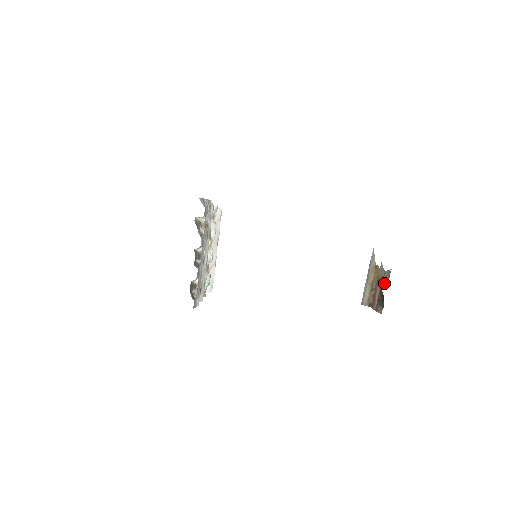
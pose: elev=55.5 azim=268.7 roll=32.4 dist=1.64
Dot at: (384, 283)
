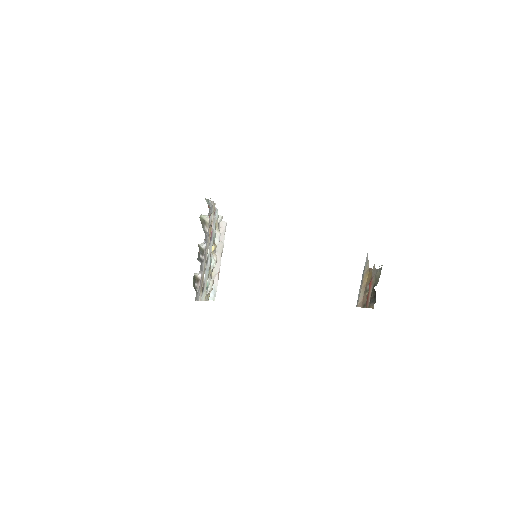
Dot at: (376, 280)
